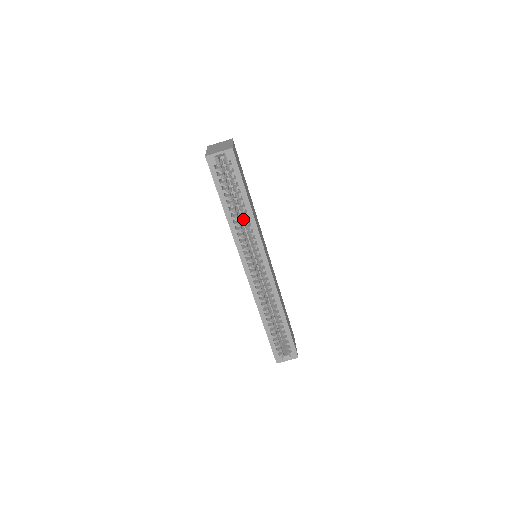
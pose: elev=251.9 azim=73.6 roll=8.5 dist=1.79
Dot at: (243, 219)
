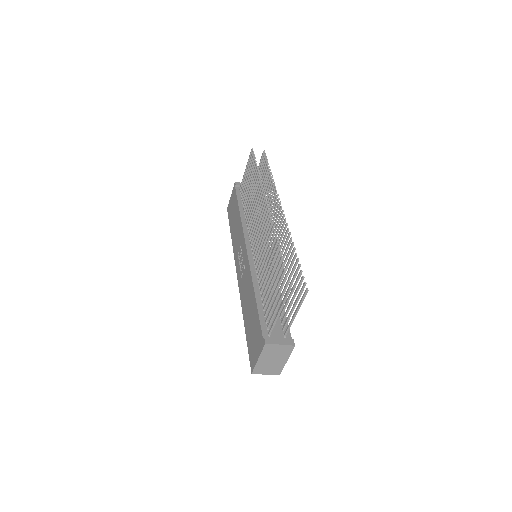
Dot at: occluded
